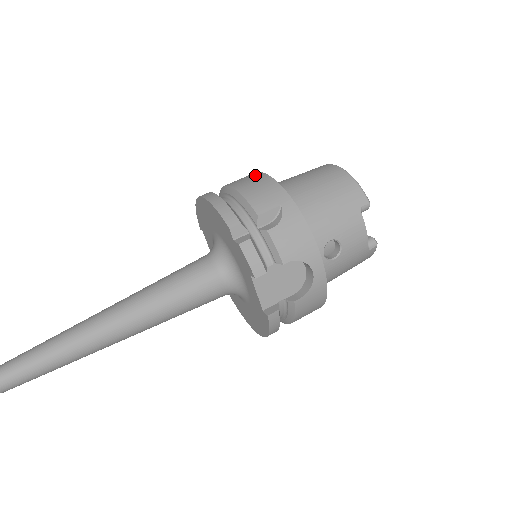
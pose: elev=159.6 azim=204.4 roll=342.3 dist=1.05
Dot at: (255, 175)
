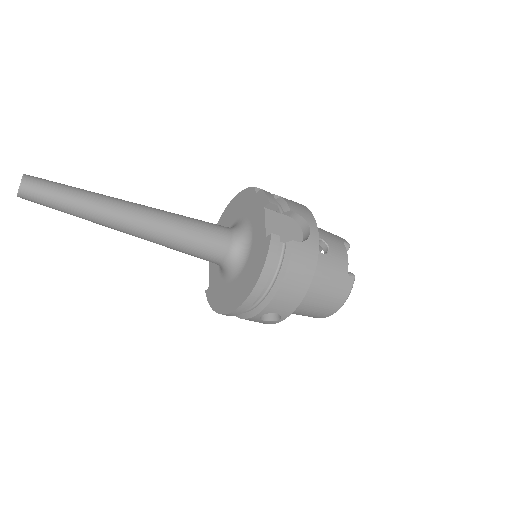
Dot at: occluded
